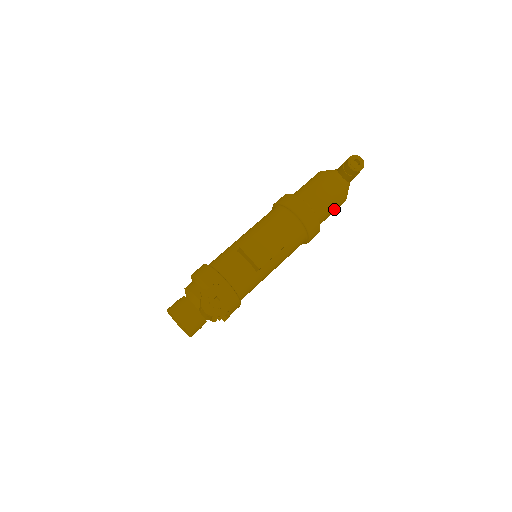
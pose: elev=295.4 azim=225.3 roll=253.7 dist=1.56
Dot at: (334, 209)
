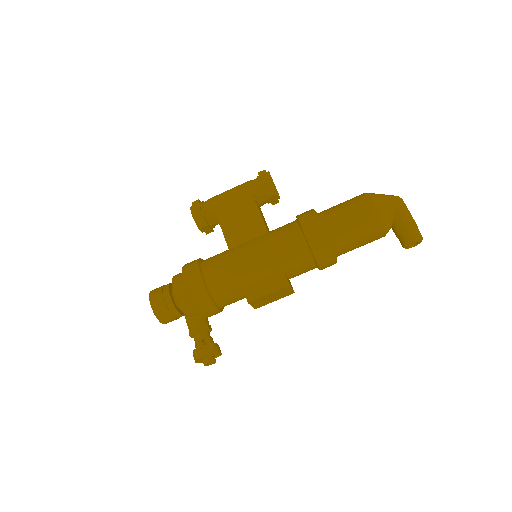
Dot at: occluded
